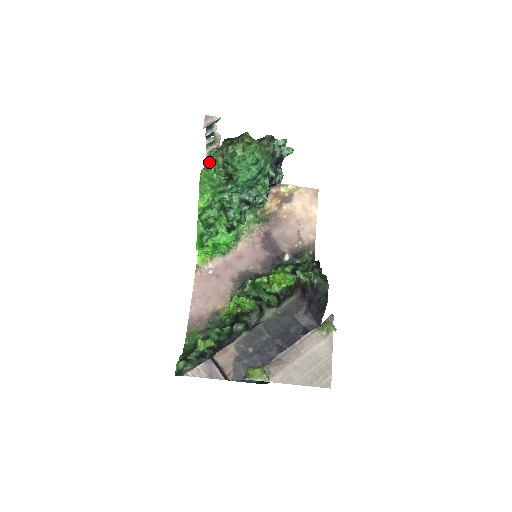
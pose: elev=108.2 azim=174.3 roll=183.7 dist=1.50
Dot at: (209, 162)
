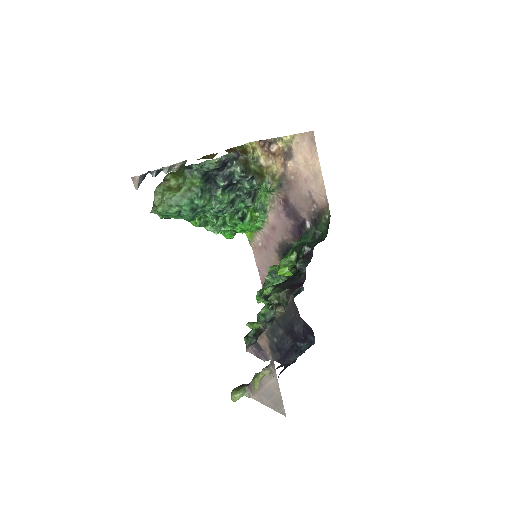
Dot at: occluded
